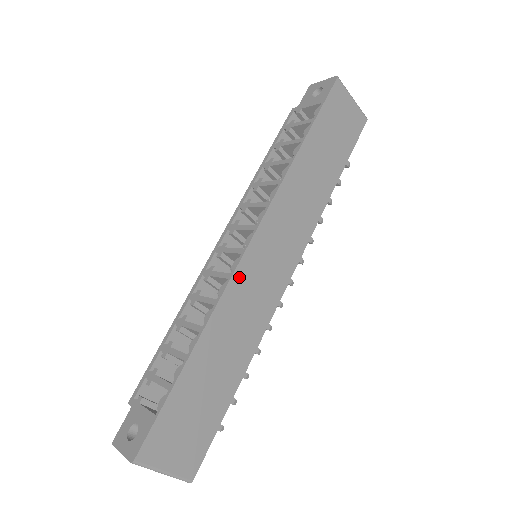
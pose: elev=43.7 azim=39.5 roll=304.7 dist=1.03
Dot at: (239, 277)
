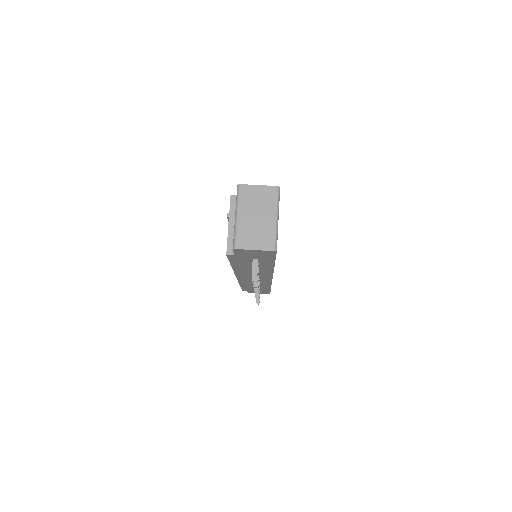
Dot at: occluded
